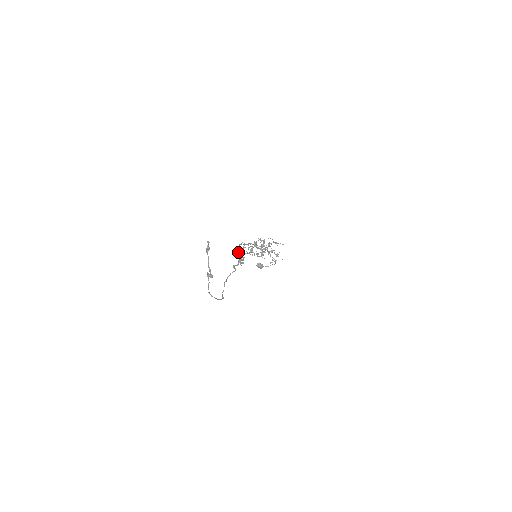
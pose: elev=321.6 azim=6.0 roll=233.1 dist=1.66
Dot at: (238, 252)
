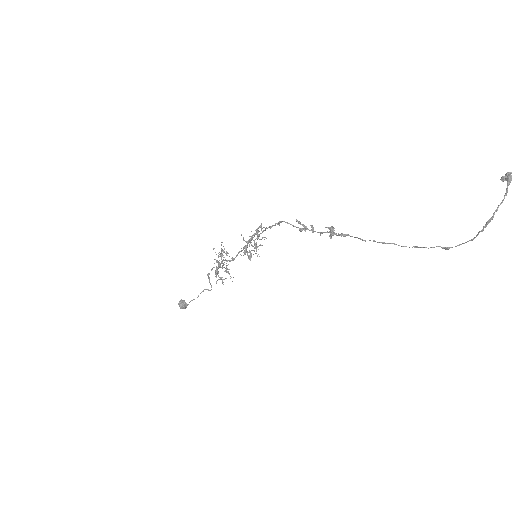
Dot at: occluded
